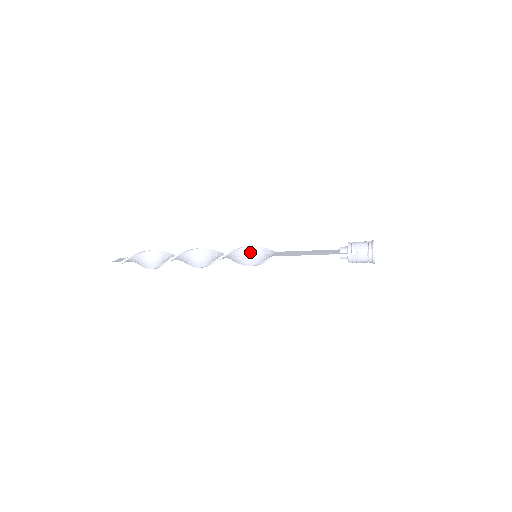
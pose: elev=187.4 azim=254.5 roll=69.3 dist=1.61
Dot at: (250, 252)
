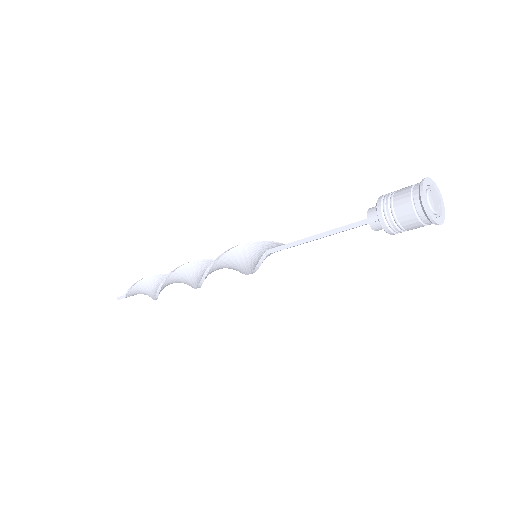
Dot at: (247, 251)
